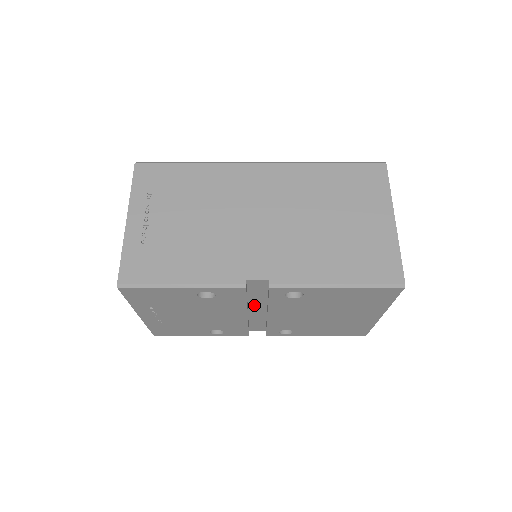
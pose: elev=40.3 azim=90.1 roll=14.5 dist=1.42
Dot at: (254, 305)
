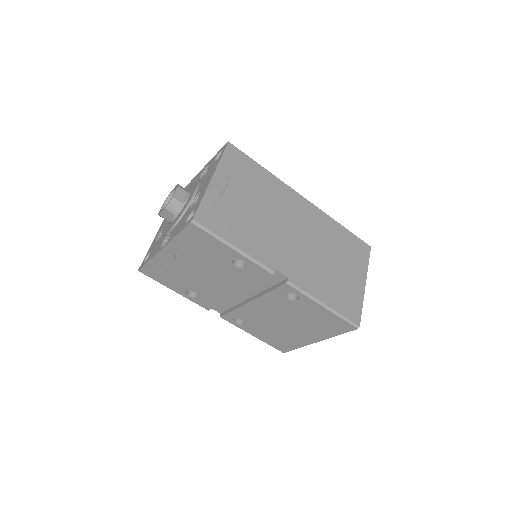
Dot at: (248, 289)
